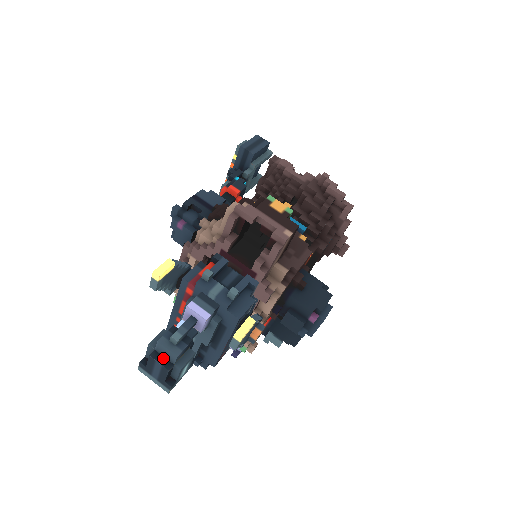
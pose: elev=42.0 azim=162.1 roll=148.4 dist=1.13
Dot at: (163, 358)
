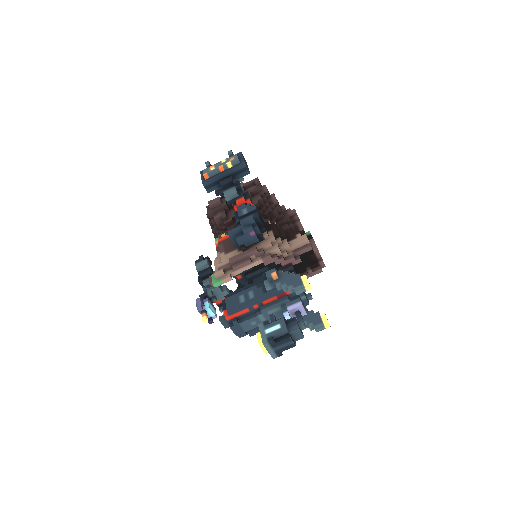
Dot at: (292, 338)
